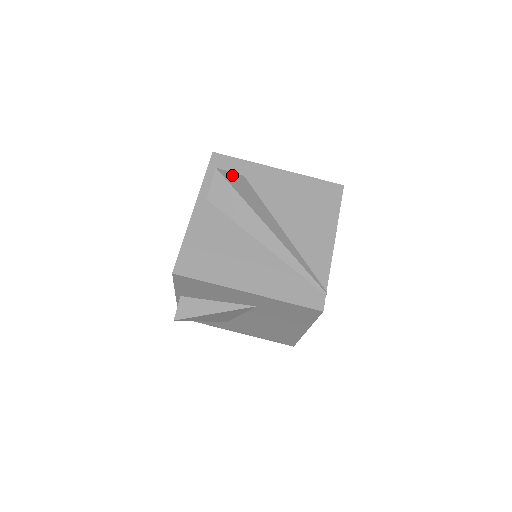
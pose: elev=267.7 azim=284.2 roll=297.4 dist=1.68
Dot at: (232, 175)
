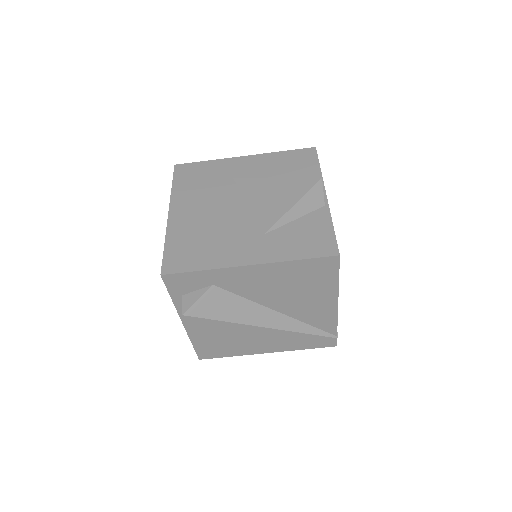
Dot at: (202, 302)
